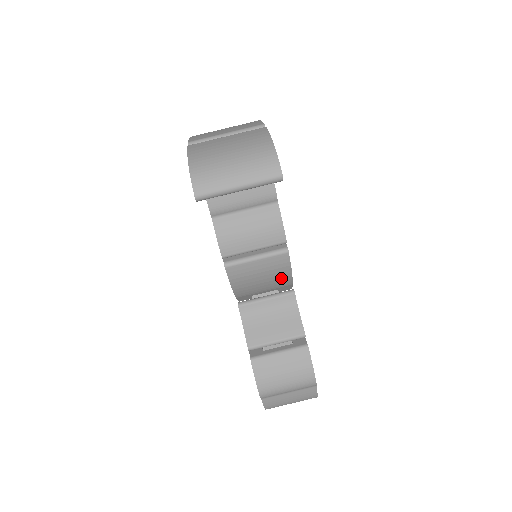
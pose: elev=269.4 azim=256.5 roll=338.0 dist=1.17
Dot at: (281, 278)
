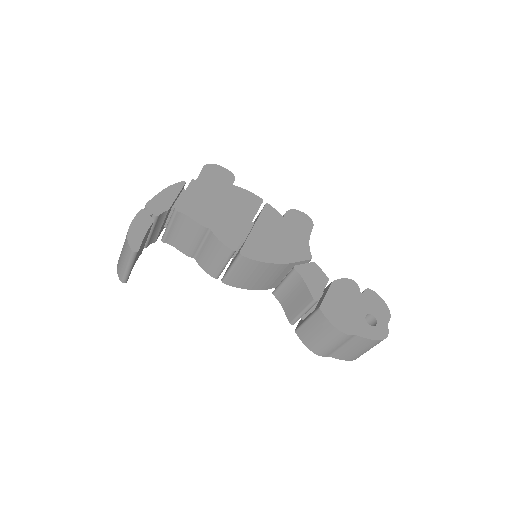
Dot at: (267, 268)
